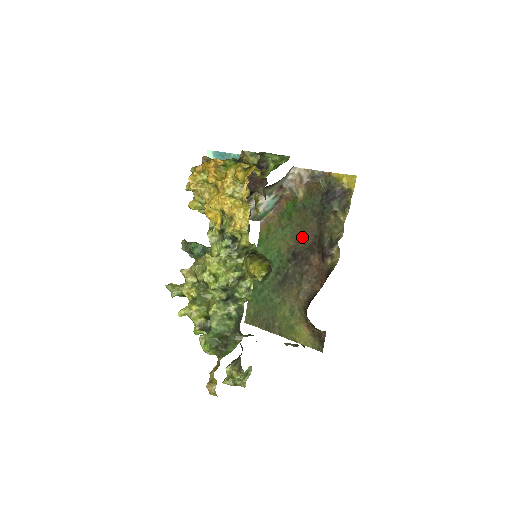
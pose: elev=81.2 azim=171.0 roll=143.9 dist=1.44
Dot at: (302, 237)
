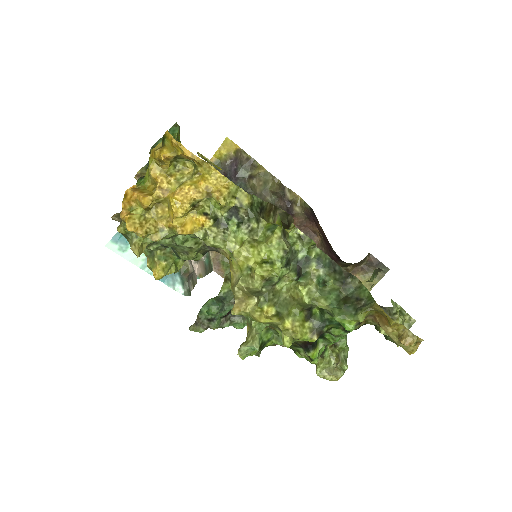
Dot at: occluded
